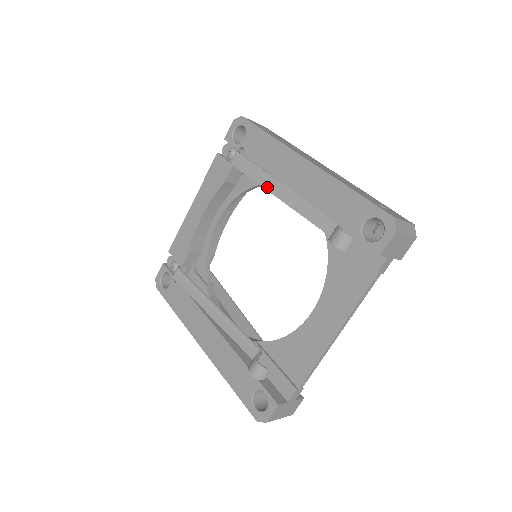
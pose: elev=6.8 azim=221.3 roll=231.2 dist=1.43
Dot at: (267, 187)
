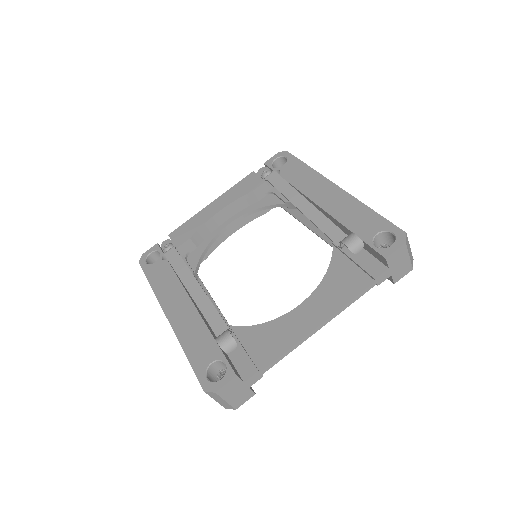
Dot at: (292, 200)
